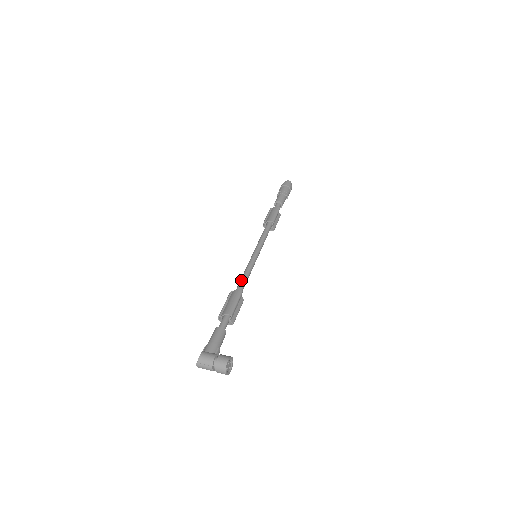
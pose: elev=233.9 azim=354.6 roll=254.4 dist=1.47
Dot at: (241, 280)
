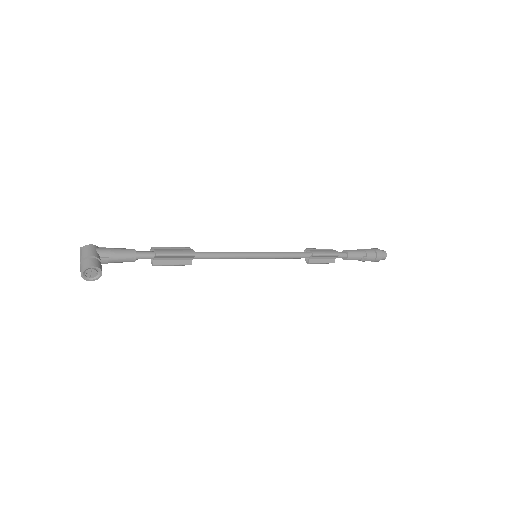
Dot at: occluded
